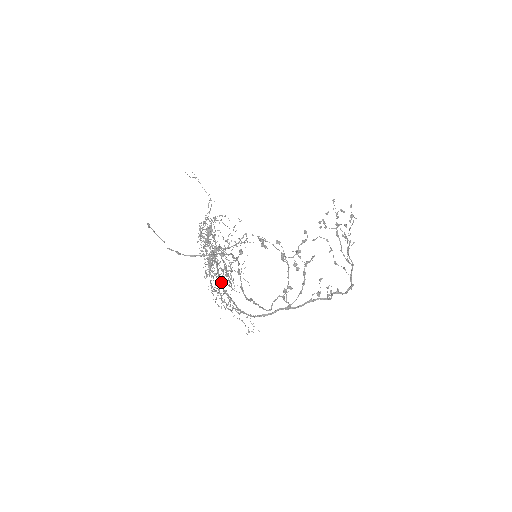
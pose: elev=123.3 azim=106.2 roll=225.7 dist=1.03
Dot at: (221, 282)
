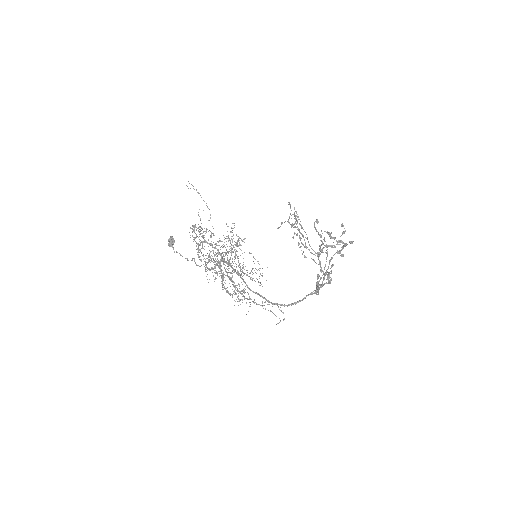
Dot at: occluded
